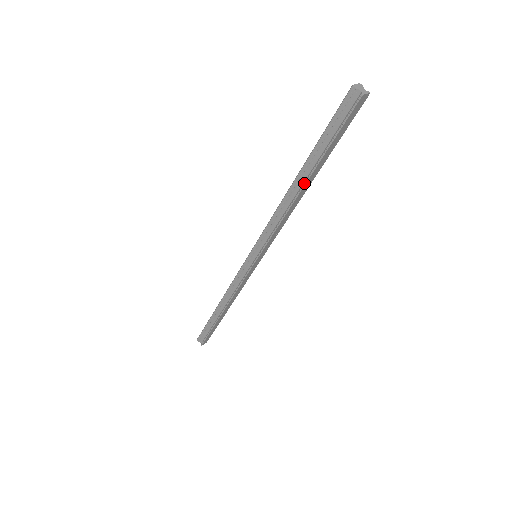
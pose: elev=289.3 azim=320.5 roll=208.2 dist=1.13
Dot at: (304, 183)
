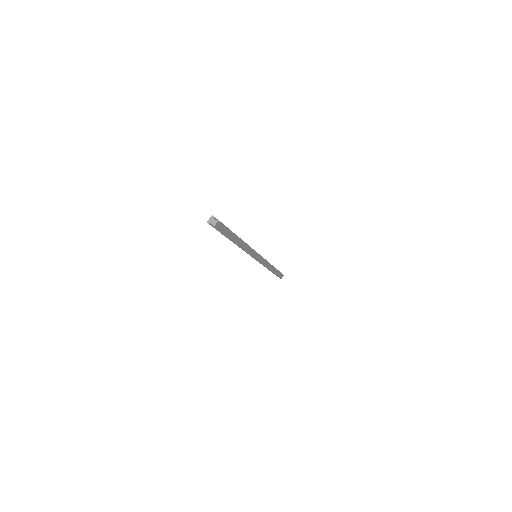
Dot at: (235, 243)
